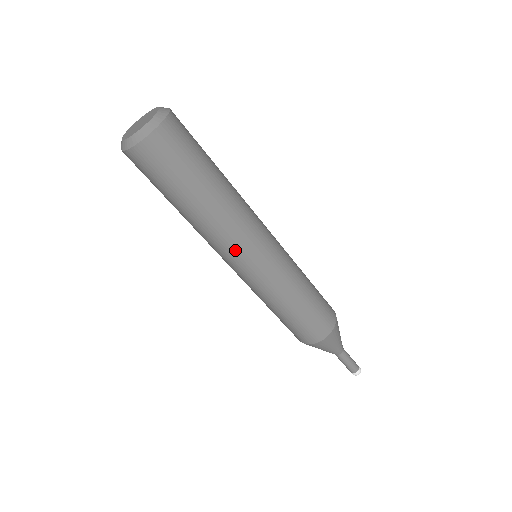
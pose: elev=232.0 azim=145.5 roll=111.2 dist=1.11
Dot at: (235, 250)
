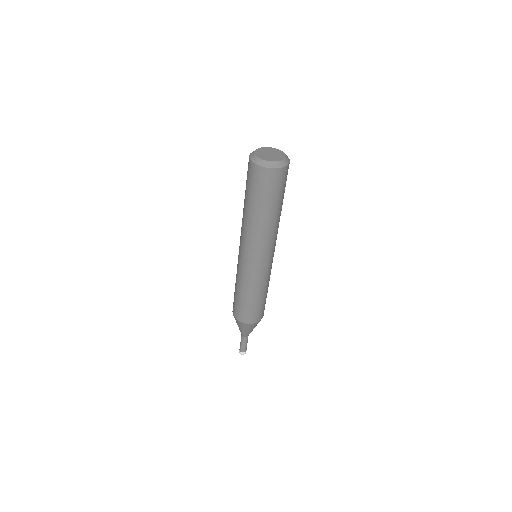
Dot at: (262, 249)
